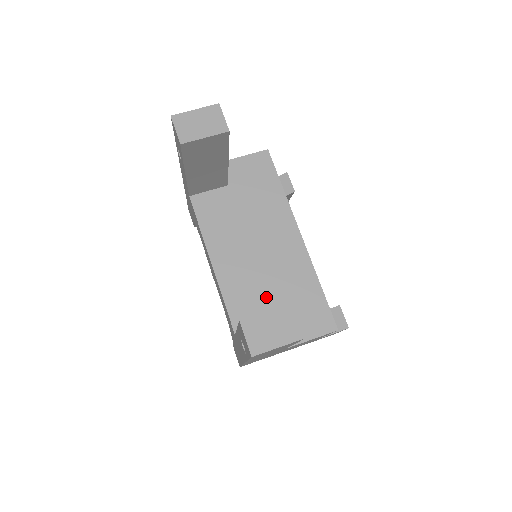
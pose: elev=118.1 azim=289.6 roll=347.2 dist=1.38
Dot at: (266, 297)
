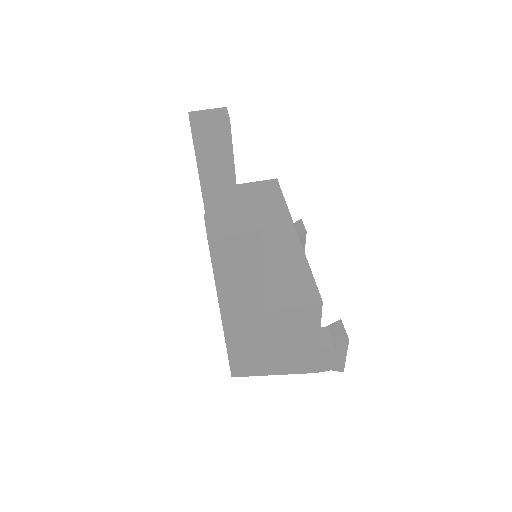
Dot at: occluded
